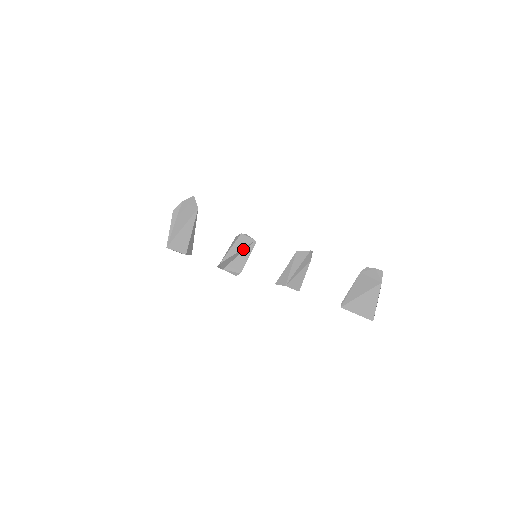
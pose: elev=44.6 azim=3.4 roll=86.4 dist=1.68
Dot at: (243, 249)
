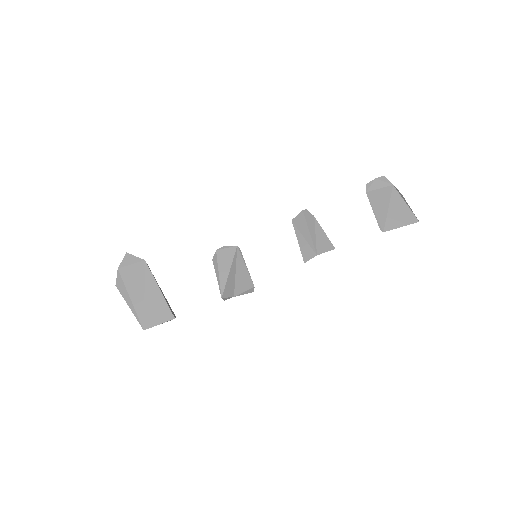
Dot at: (233, 263)
